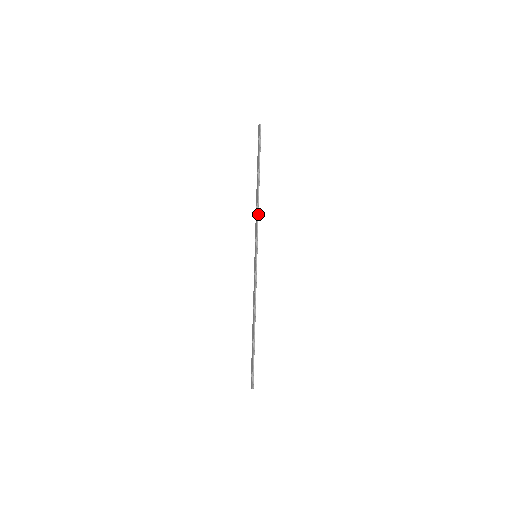
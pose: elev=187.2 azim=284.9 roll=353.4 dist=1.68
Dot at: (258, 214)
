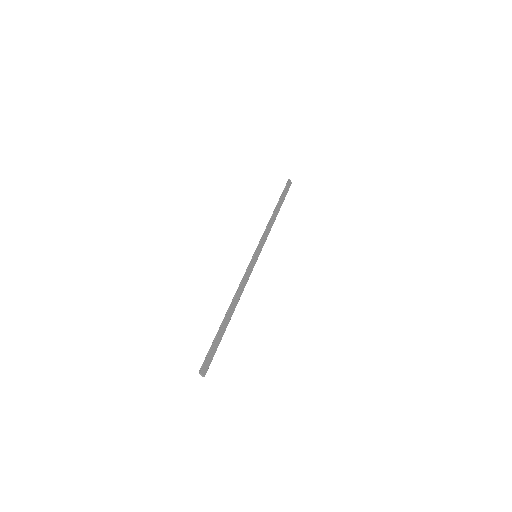
Dot at: (267, 227)
